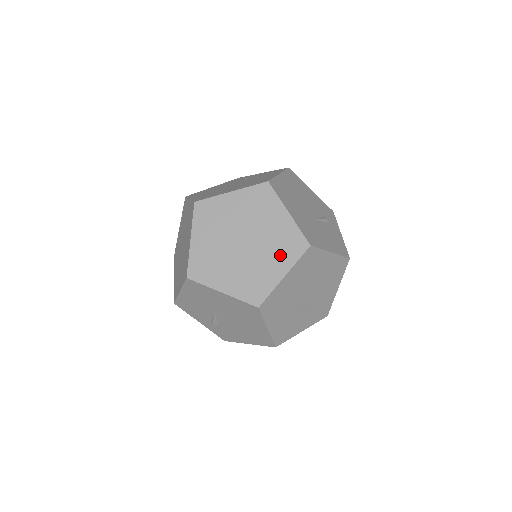
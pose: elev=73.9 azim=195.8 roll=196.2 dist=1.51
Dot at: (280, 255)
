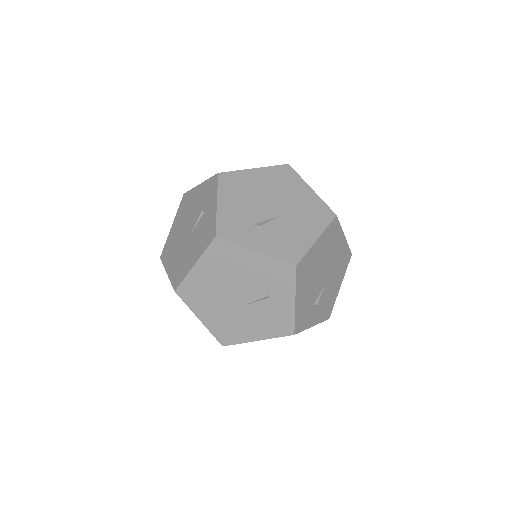
Dot at: occluded
